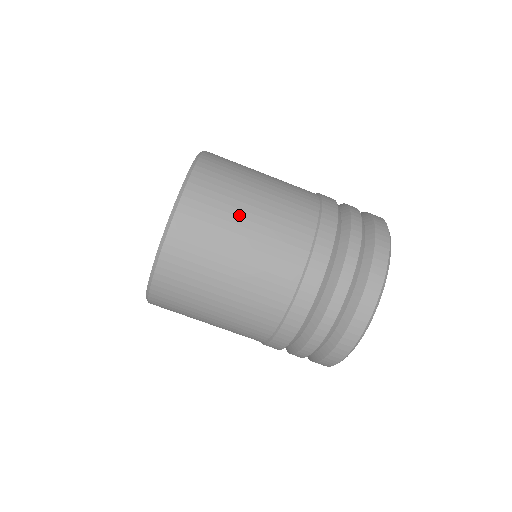
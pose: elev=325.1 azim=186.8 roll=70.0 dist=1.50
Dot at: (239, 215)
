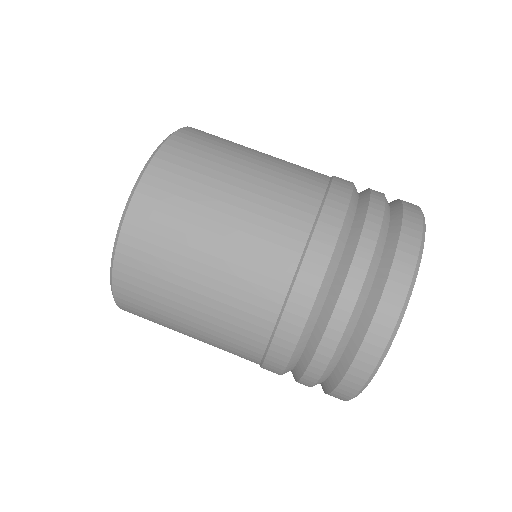
Dot at: (250, 148)
